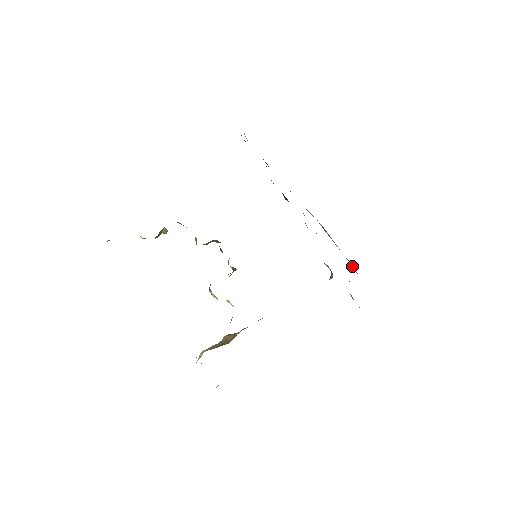
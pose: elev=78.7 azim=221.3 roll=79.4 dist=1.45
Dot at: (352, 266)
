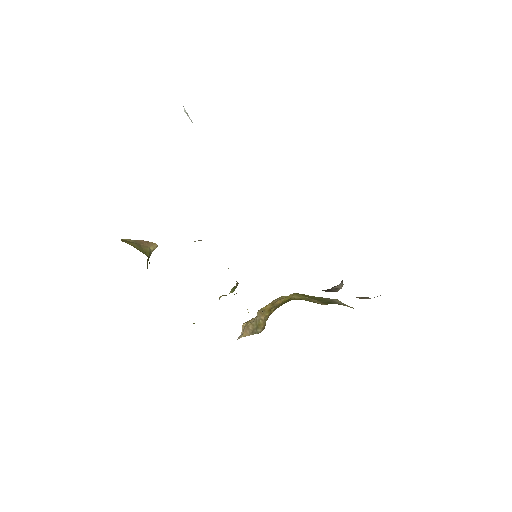
Dot at: occluded
